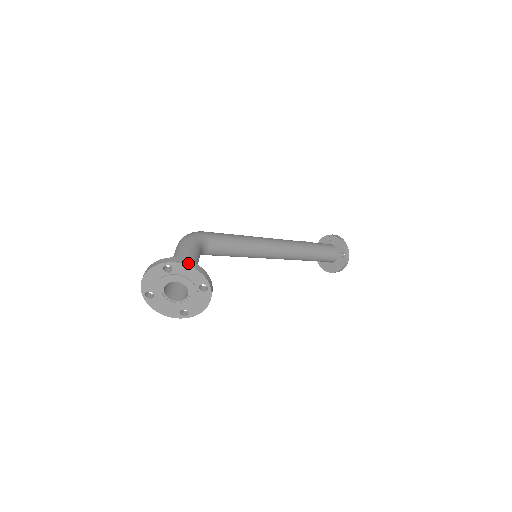
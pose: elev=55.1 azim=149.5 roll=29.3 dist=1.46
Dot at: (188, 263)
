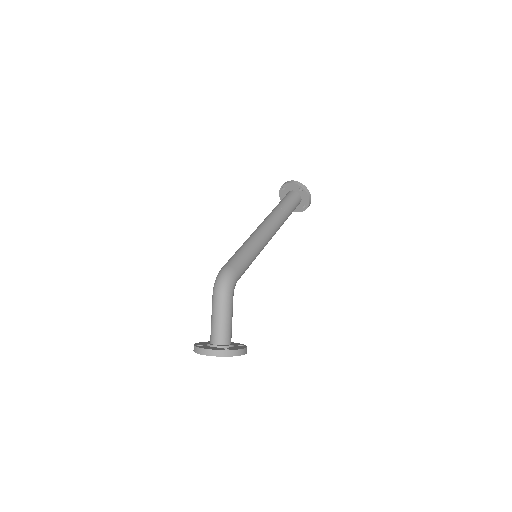
Dot at: (241, 353)
